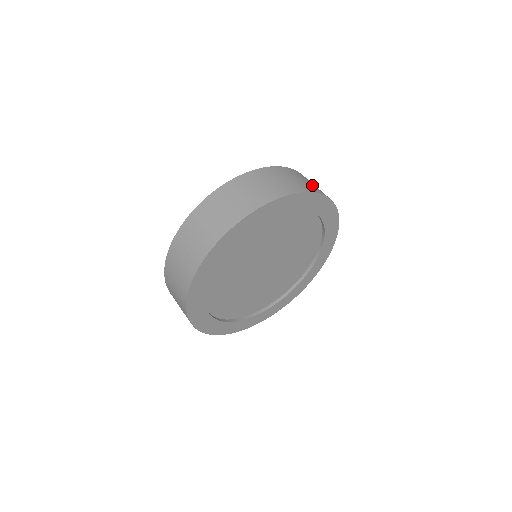
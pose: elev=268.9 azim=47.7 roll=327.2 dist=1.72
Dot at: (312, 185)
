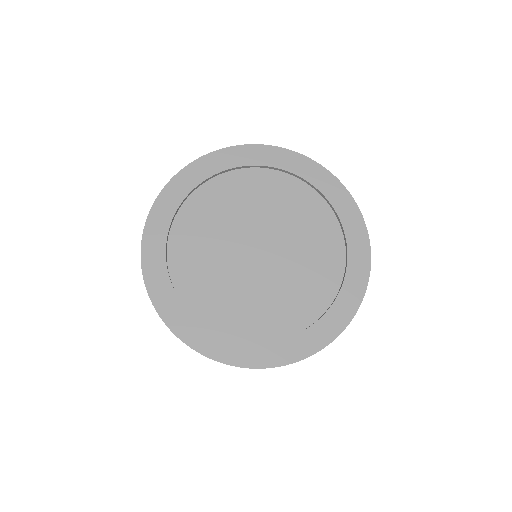
Dot at: occluded
